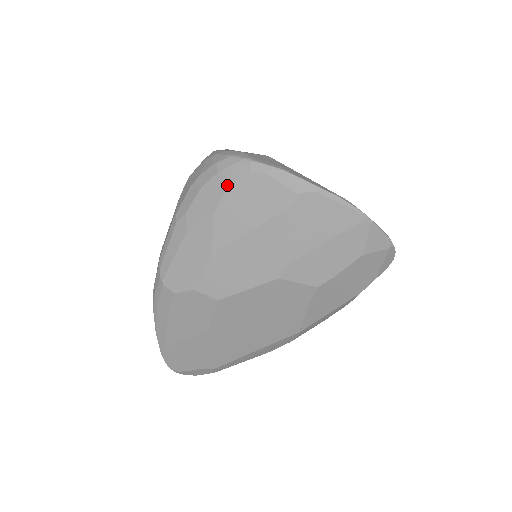
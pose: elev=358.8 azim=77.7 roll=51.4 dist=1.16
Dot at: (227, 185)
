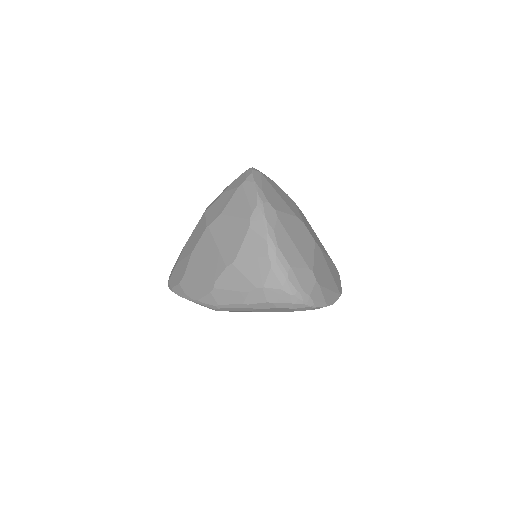
Dot at: occluded
